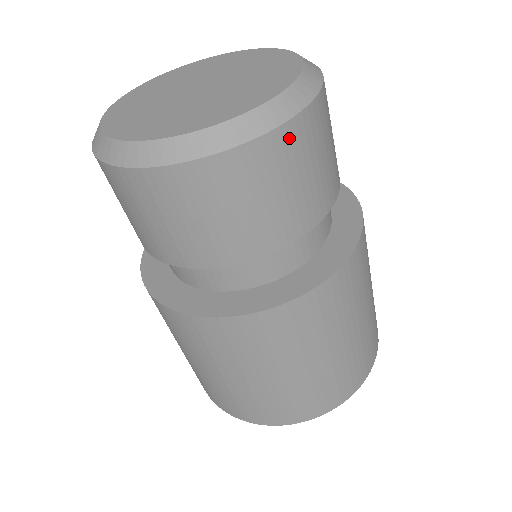
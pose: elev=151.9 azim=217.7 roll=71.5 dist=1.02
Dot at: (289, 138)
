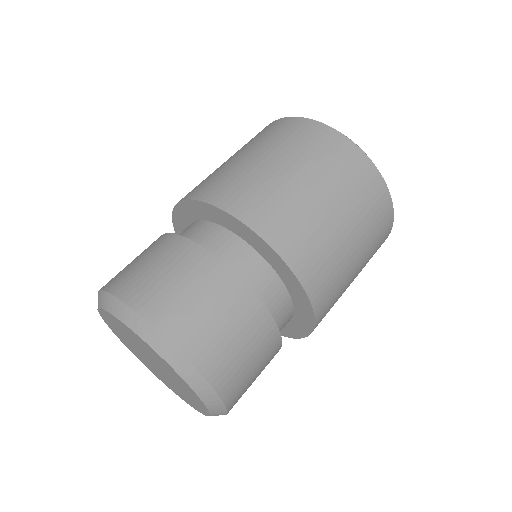
Dot at: occluded
